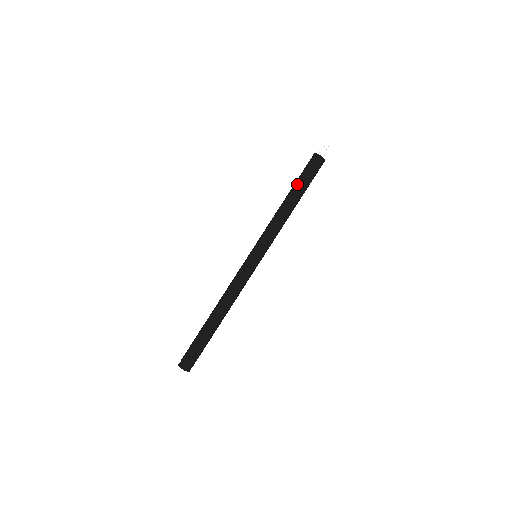
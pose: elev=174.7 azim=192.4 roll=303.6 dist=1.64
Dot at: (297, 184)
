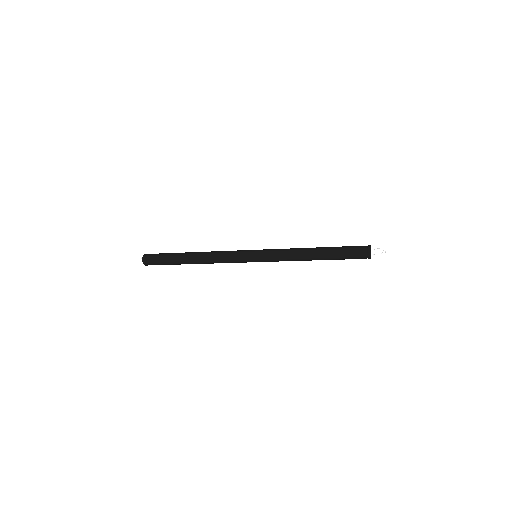
Dot at: (333, 253)
